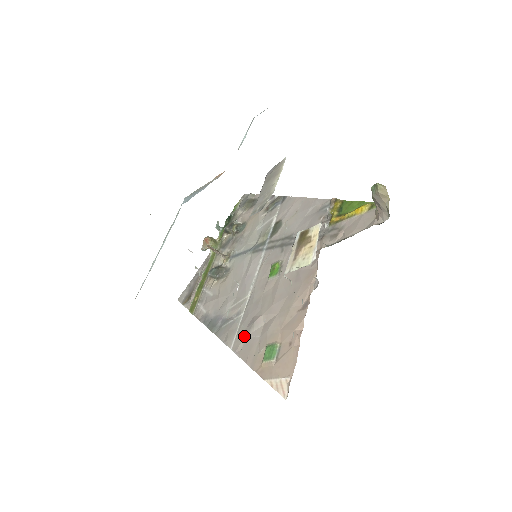
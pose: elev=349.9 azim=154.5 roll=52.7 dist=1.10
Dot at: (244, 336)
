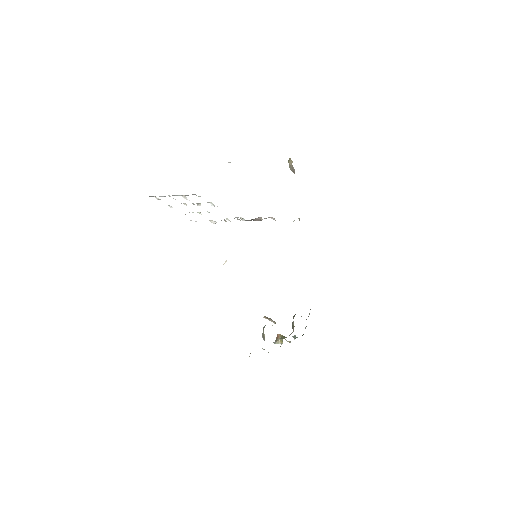
Dot at: occluded
